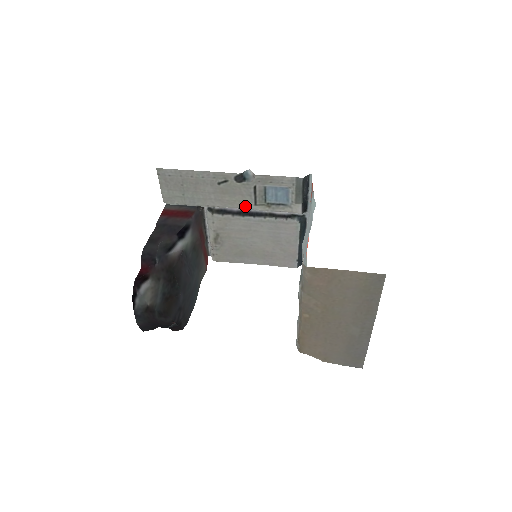
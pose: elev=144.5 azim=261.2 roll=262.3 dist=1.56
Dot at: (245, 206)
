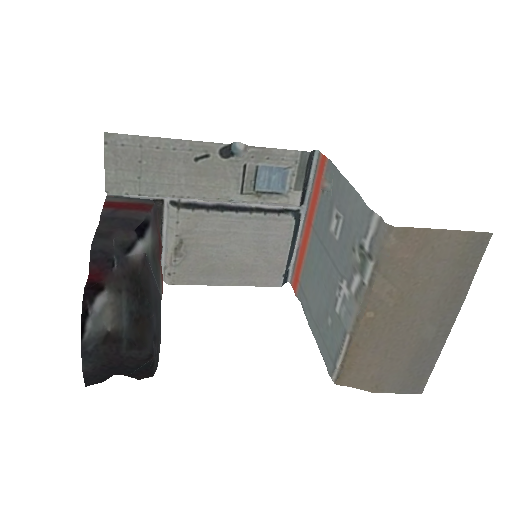
Dot at: (226, 196)
